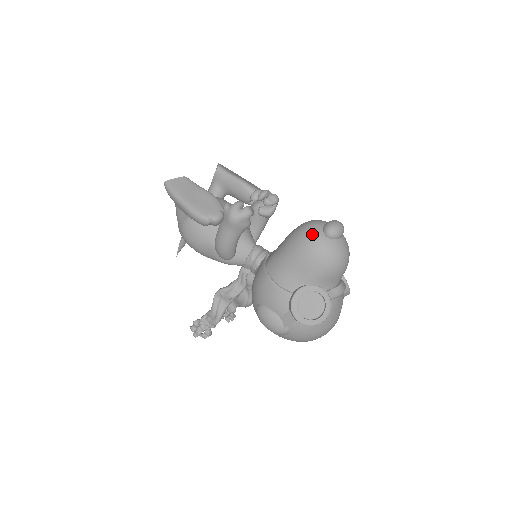
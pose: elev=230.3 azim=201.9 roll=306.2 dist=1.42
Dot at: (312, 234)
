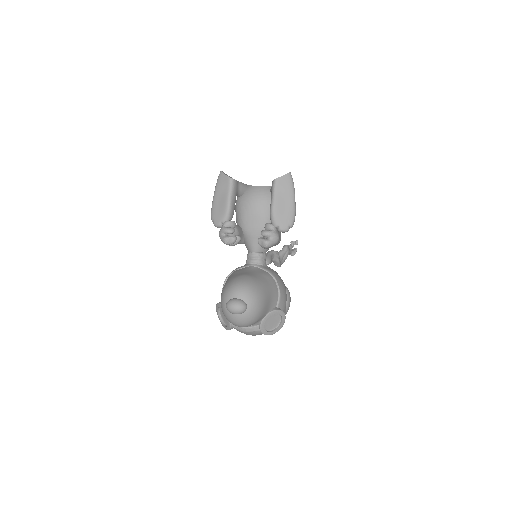
Dot at: (225, 294)
